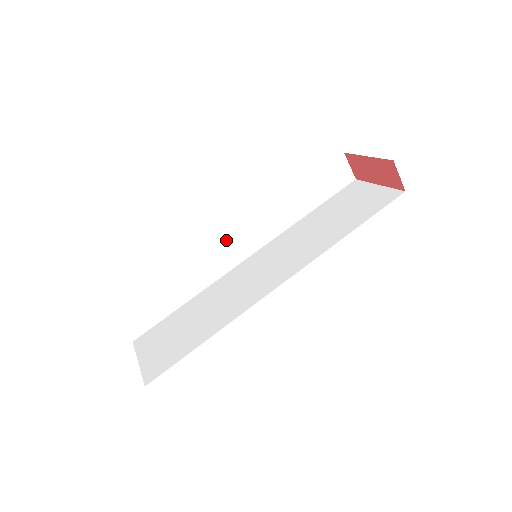
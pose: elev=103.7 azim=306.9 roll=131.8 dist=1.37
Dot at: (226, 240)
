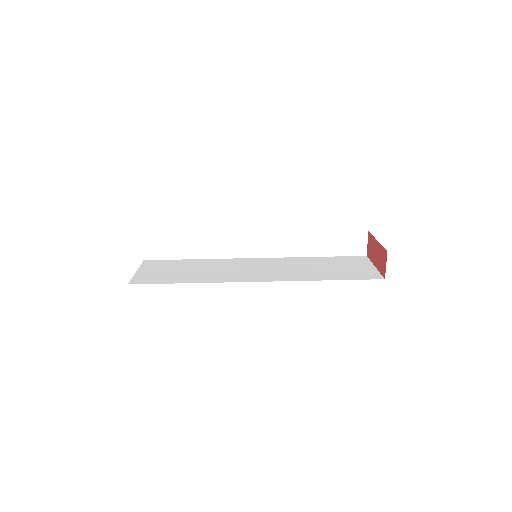
Dot at: (247, 236)
